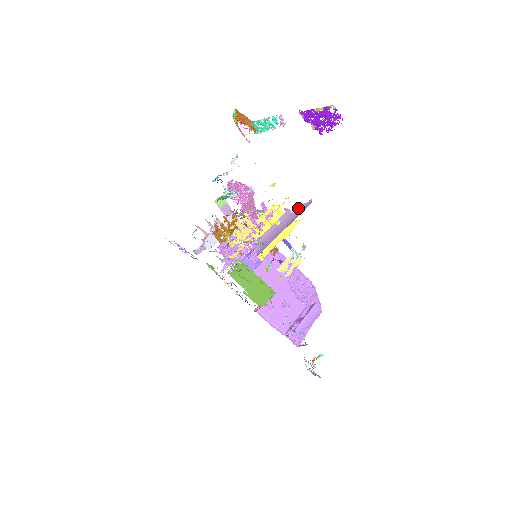
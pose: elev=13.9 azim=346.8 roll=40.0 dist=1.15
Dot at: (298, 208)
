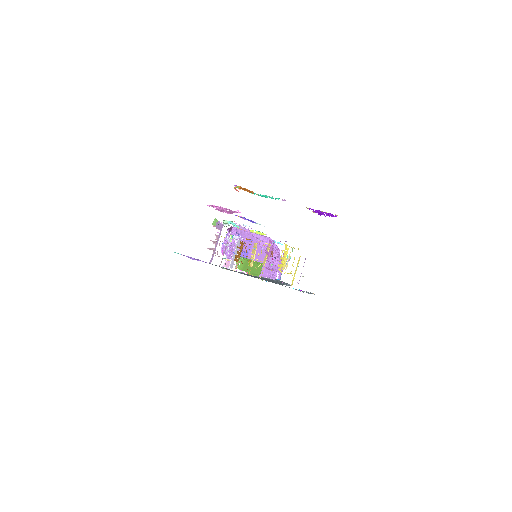
Dot at: occluded
